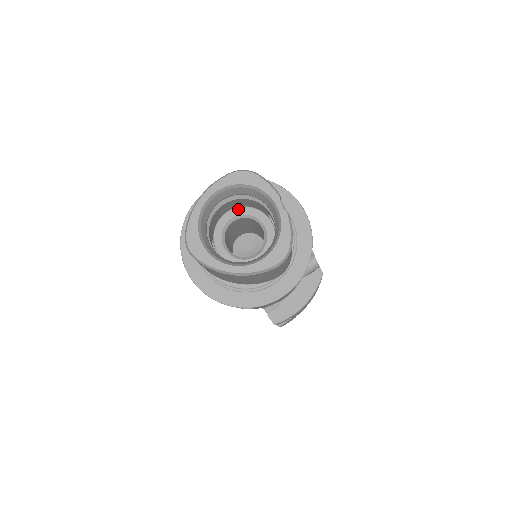
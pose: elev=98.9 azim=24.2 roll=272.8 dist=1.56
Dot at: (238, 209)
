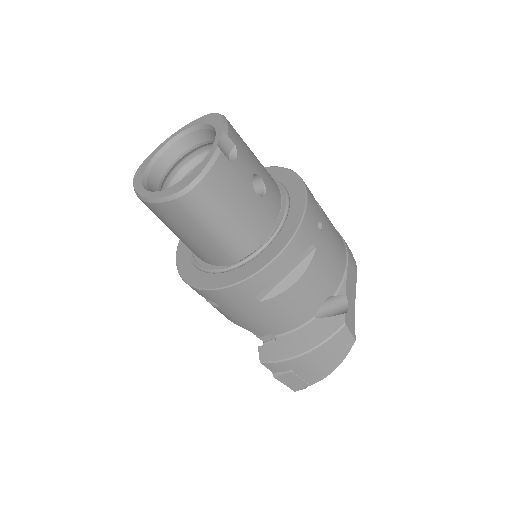
Dot at: occluded
